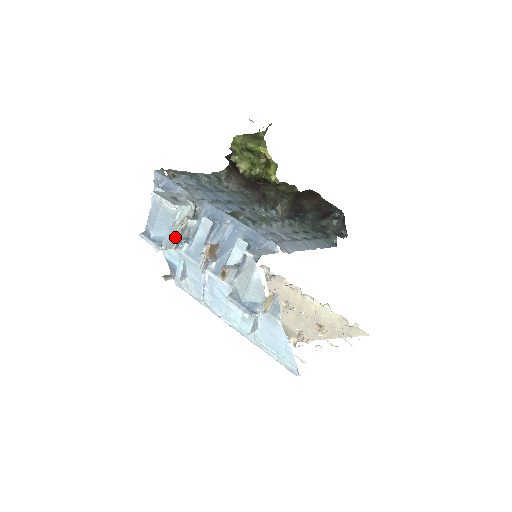
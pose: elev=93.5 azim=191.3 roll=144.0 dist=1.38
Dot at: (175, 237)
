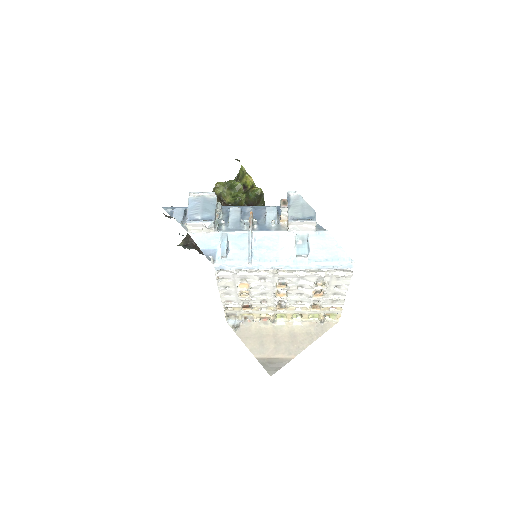
Dot at: (215, 221)
